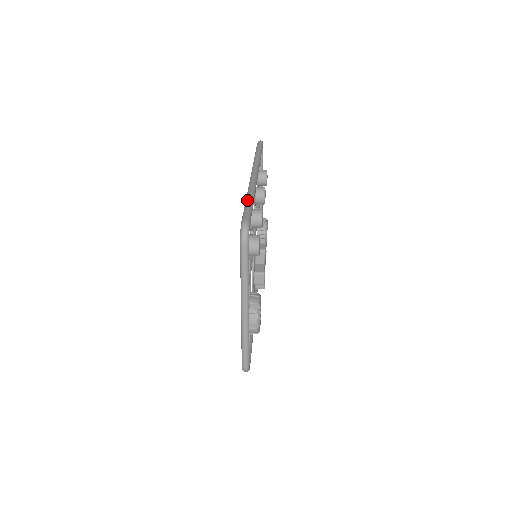
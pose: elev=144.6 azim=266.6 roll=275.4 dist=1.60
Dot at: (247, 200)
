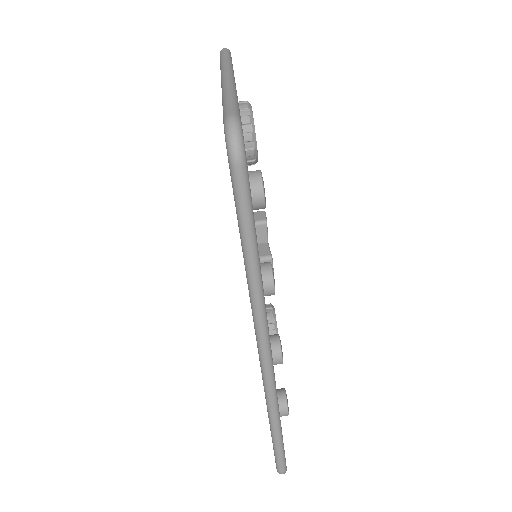
Dot at: (274, 440)
